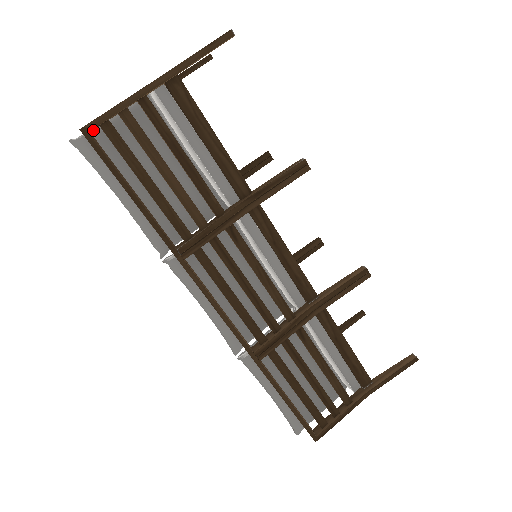
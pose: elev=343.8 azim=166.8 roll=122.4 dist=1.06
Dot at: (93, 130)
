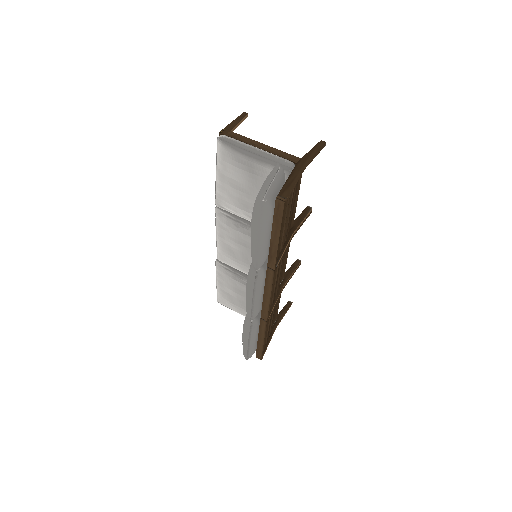
Dot at: (270, 194)
